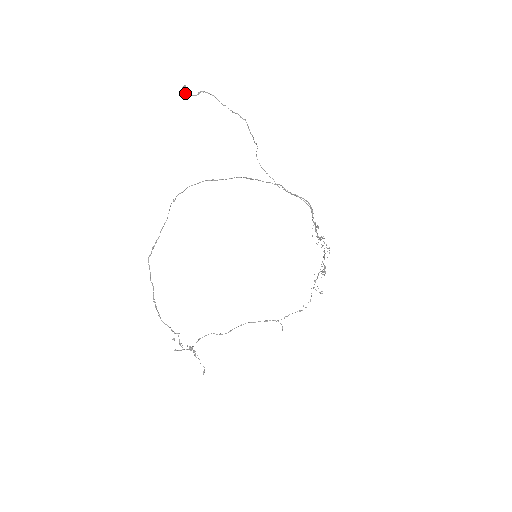
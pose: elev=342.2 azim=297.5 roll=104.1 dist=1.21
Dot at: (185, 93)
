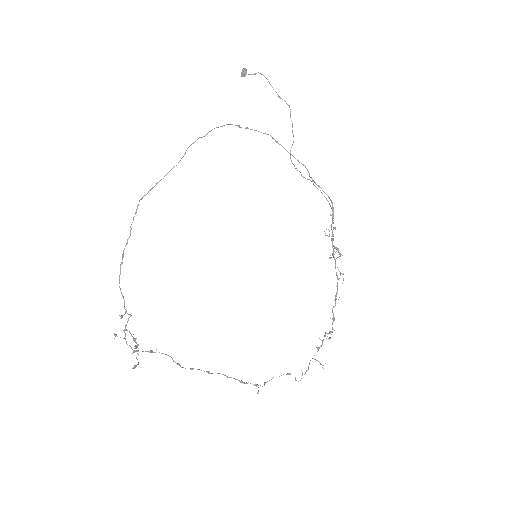
Dot at: (243, 72)
